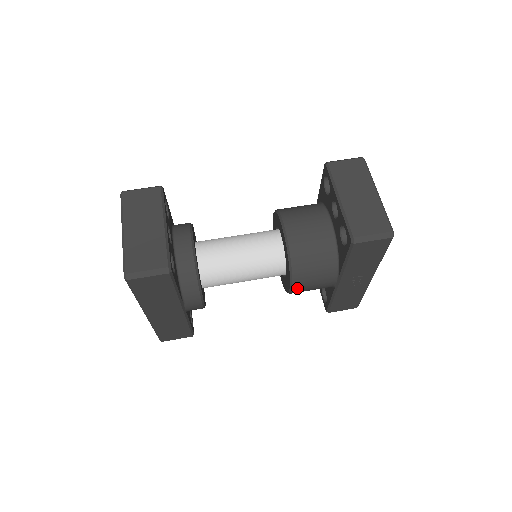
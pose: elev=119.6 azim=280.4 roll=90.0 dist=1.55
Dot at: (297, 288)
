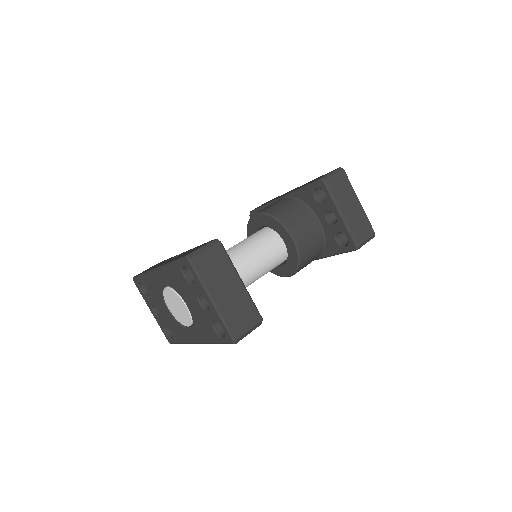
Dot at: occluded
